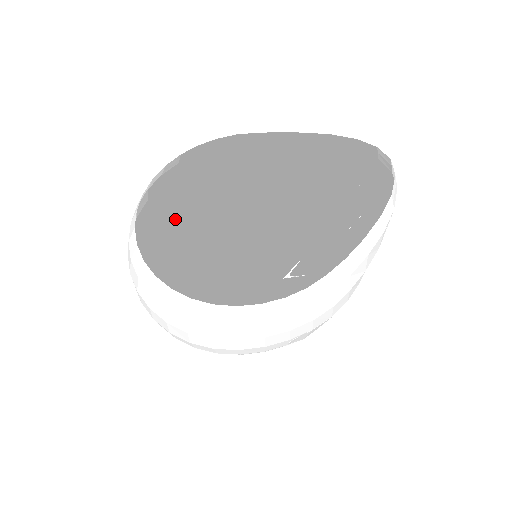
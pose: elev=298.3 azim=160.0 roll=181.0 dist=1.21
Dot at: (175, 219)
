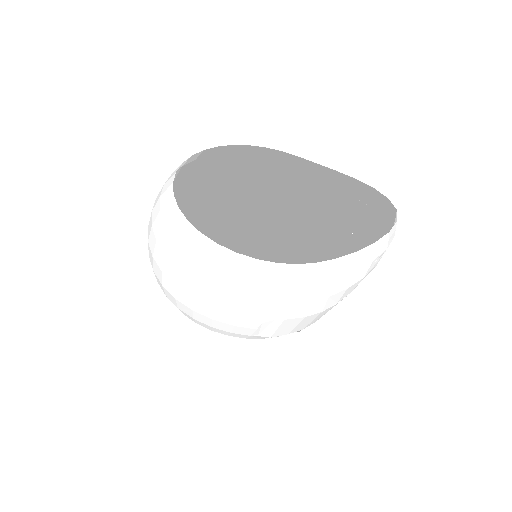
Dot at: (199, 207)
